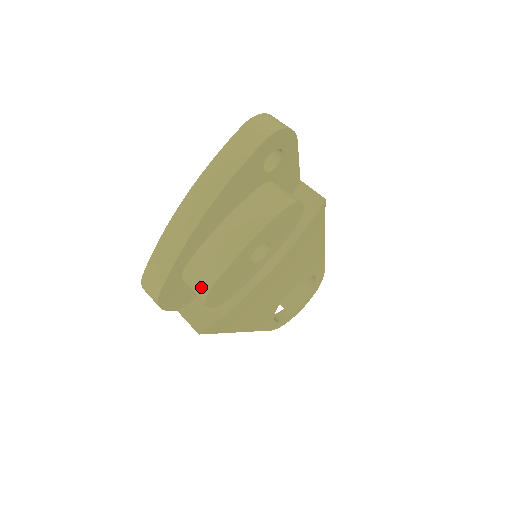
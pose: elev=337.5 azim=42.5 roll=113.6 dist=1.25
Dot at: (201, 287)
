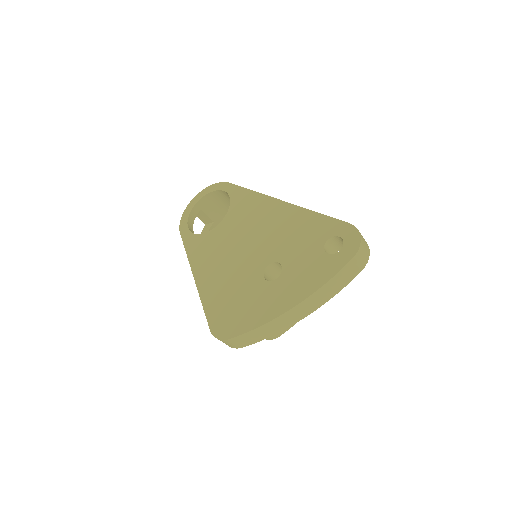
Dot at: (271, 336)
